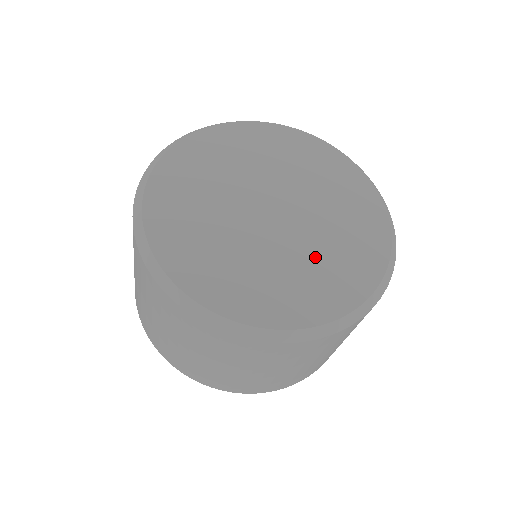
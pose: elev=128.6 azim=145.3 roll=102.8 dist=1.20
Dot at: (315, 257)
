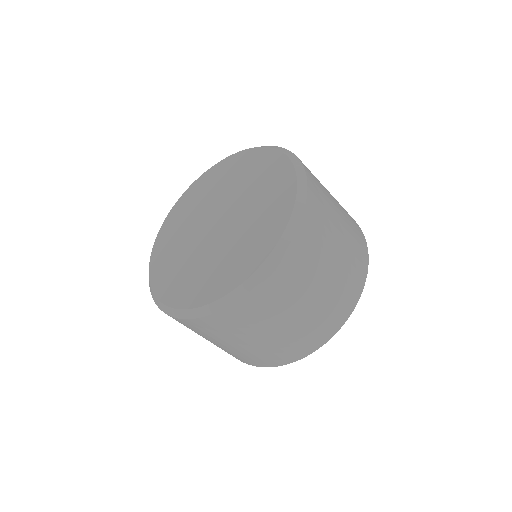
Dot at: (255, 204)
